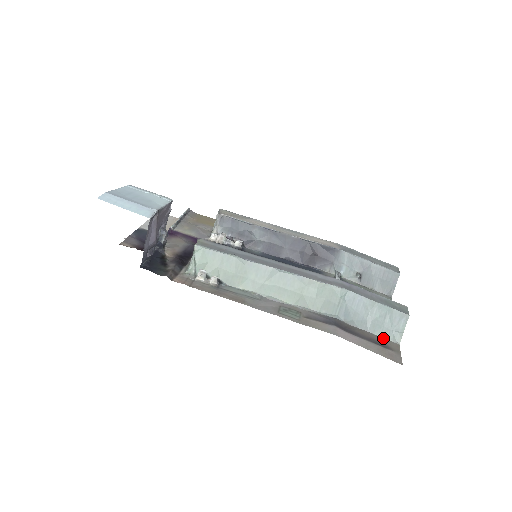
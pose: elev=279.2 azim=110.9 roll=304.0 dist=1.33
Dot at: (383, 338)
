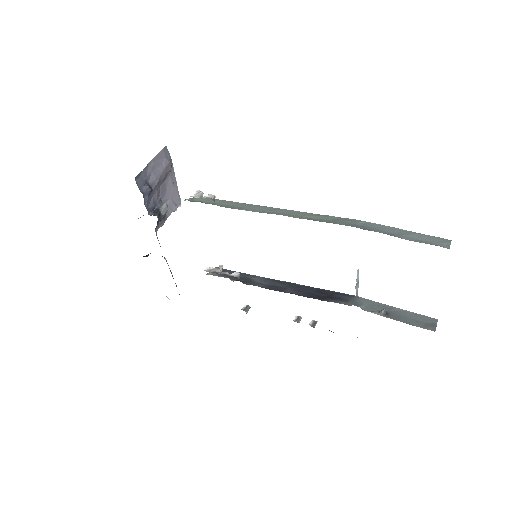
Dot at: (423, 242)
